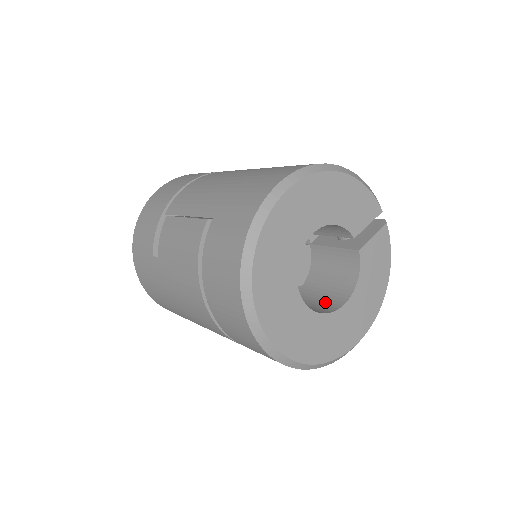
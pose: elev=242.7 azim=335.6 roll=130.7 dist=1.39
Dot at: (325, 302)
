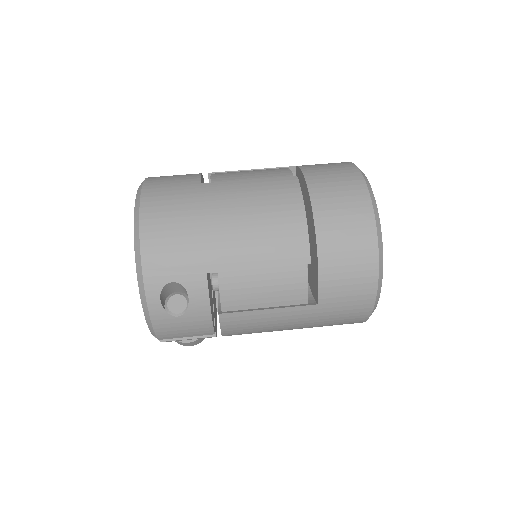
Dot at: occluded
